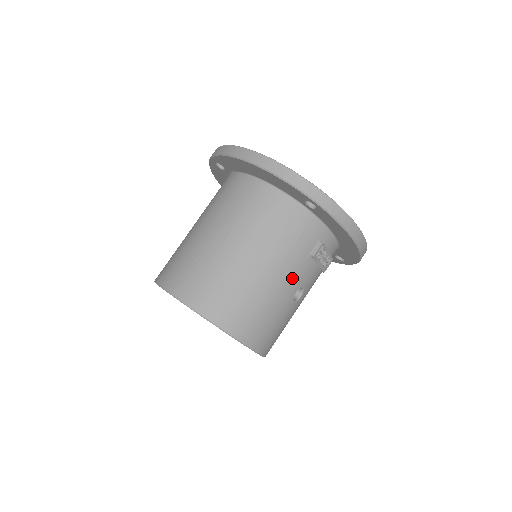
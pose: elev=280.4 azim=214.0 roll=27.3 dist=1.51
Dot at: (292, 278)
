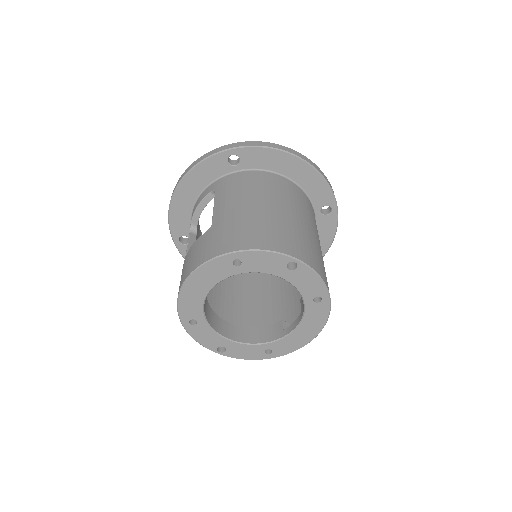
Dot at: occluded
